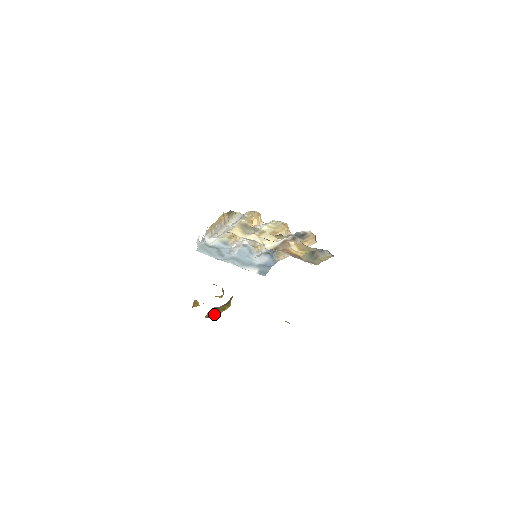
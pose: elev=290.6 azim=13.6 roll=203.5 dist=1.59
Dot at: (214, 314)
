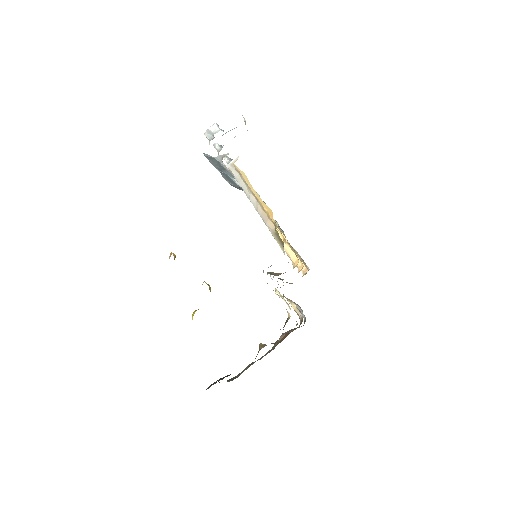
Dot at: occluded
